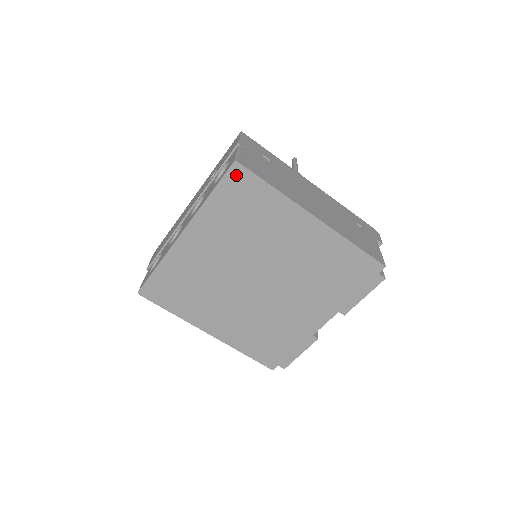
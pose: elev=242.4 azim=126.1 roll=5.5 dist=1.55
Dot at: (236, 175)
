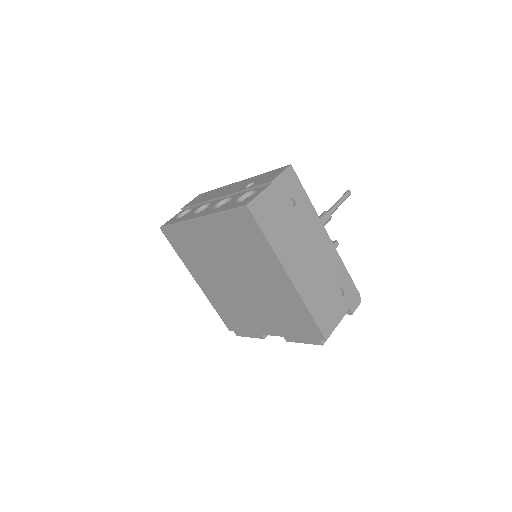
Dot at: (244, 214)
